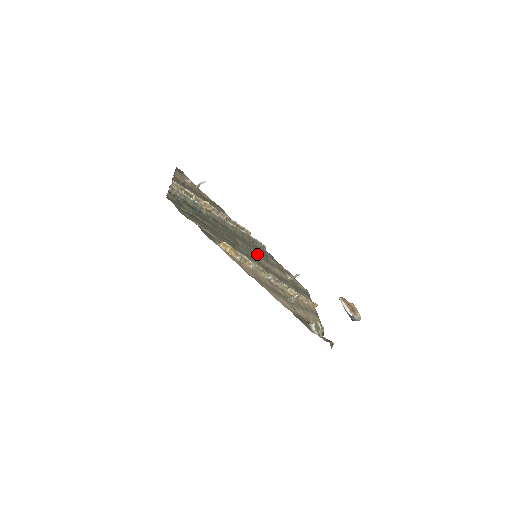
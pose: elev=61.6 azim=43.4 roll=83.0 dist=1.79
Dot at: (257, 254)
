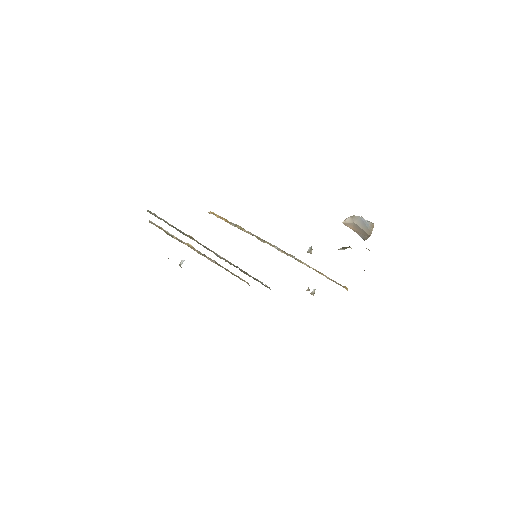
Dot at: occluded
